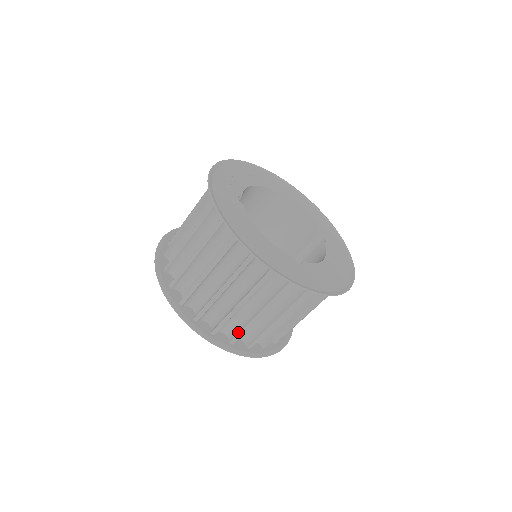
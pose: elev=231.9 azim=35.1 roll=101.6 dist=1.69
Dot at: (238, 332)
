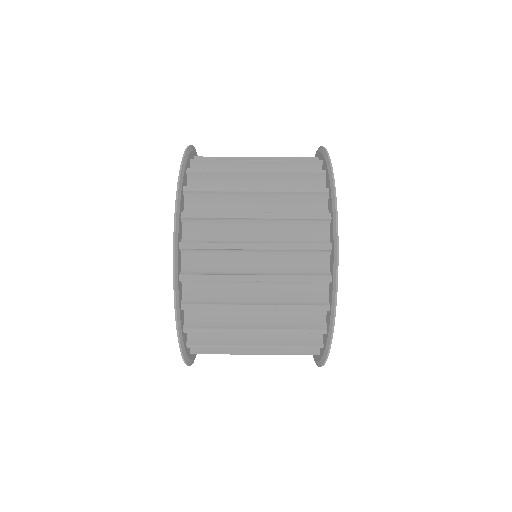
Dot at: (206, 212)
